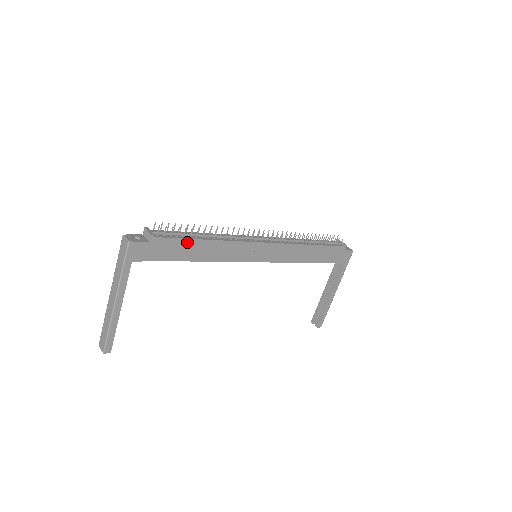
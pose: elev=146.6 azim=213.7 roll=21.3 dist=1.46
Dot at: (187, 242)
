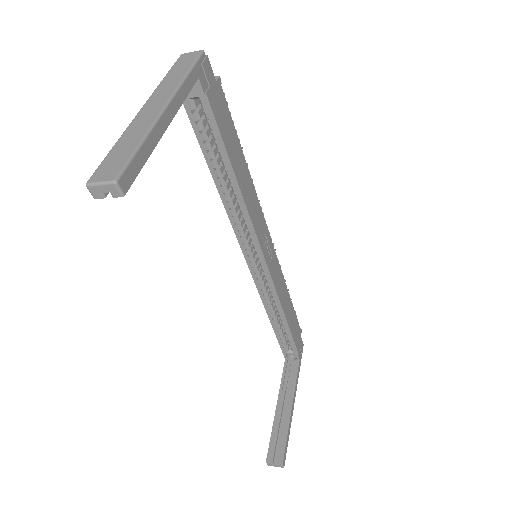
Dot at: (235, 136)
